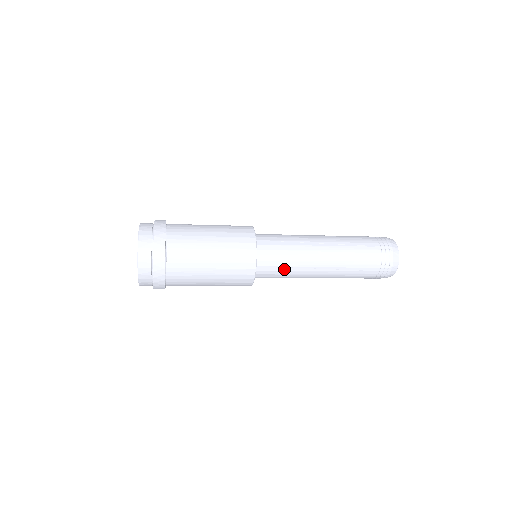
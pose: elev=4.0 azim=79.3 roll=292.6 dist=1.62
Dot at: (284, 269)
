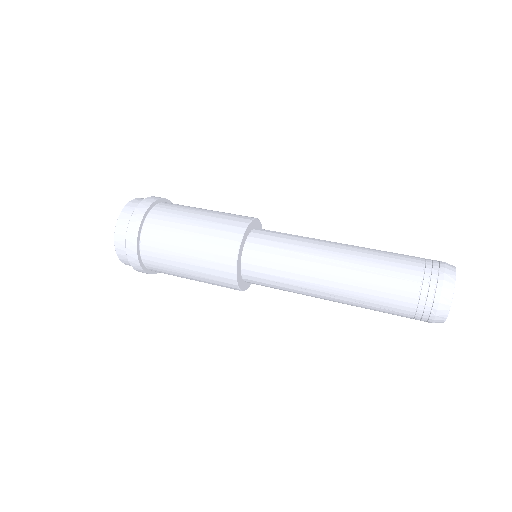
Dot at: (277, 284)
